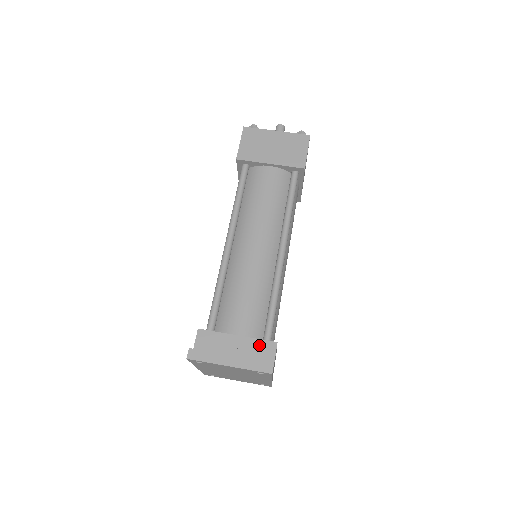
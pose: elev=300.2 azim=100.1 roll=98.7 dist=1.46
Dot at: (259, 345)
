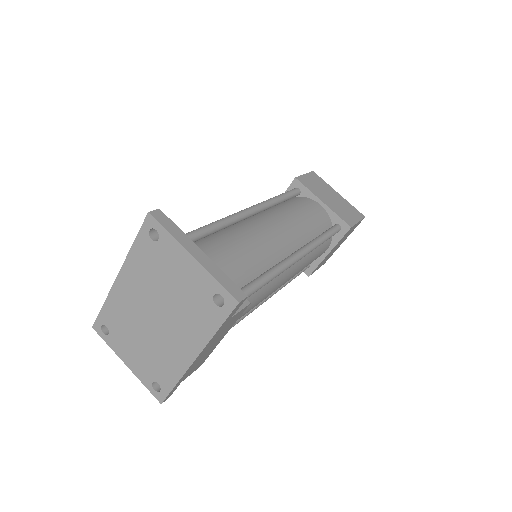
Dot at: occluded
